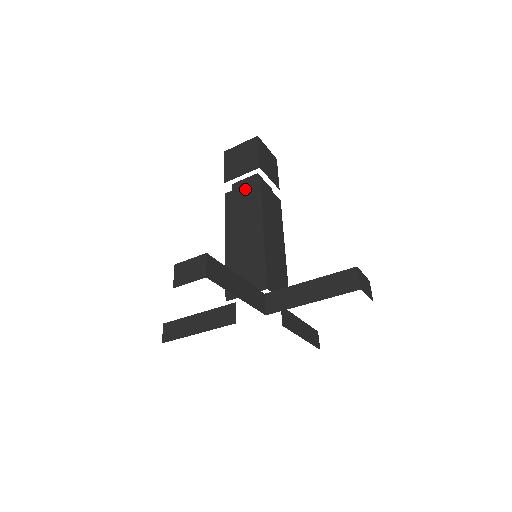
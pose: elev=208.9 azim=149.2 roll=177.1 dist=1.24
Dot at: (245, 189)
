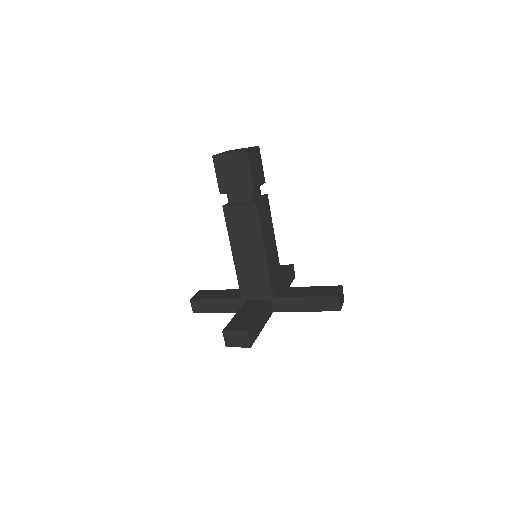
Dot at: (243, 209)
